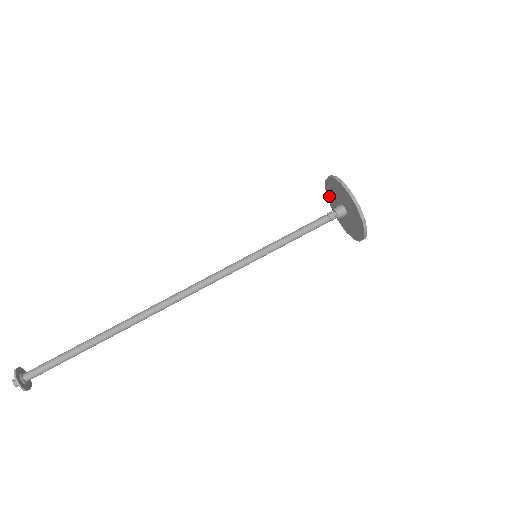
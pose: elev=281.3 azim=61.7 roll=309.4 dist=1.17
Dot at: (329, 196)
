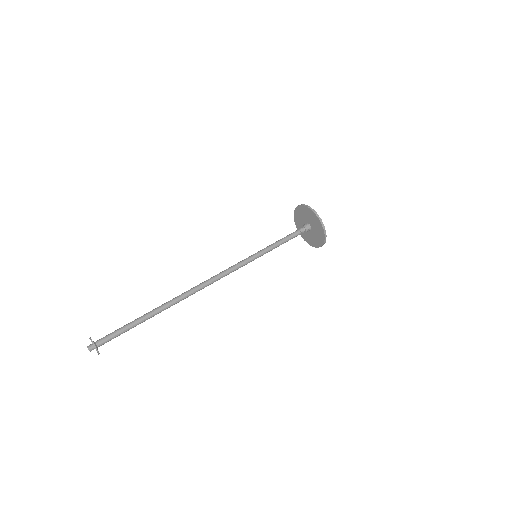
Dot at: (296, 215)
